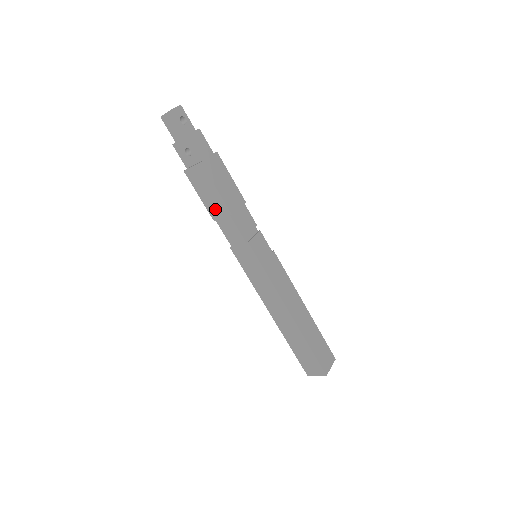
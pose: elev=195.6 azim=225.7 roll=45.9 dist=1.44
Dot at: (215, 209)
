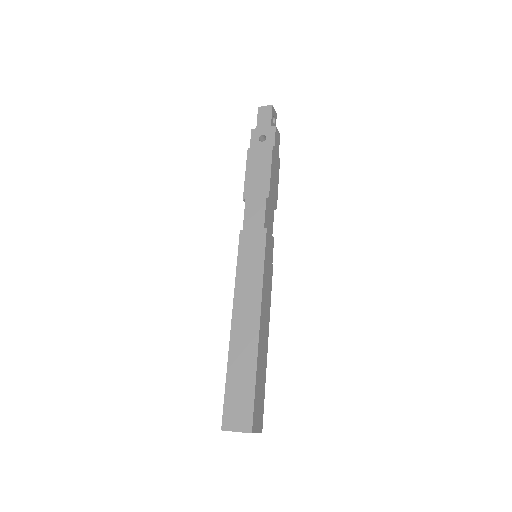
Dot at: (254, 188)
